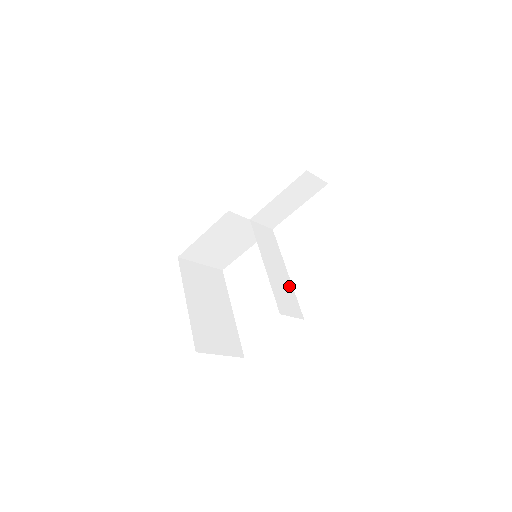
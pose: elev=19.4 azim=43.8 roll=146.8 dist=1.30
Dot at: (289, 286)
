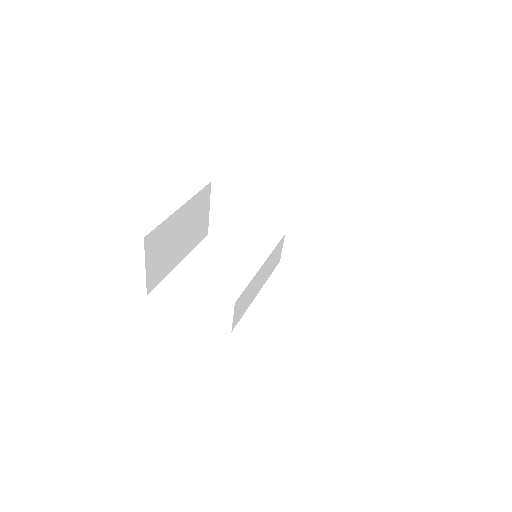
Dot at: (250, 301)
